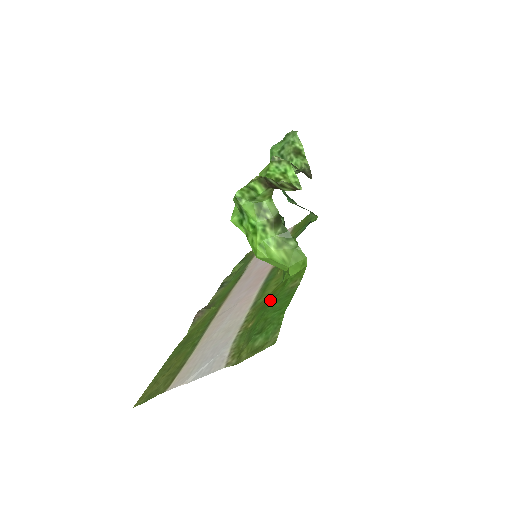
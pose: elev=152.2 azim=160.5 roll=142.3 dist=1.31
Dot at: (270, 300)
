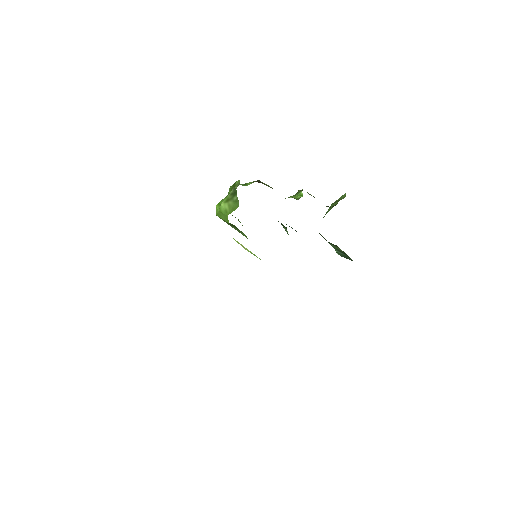
Dot at: occluded
